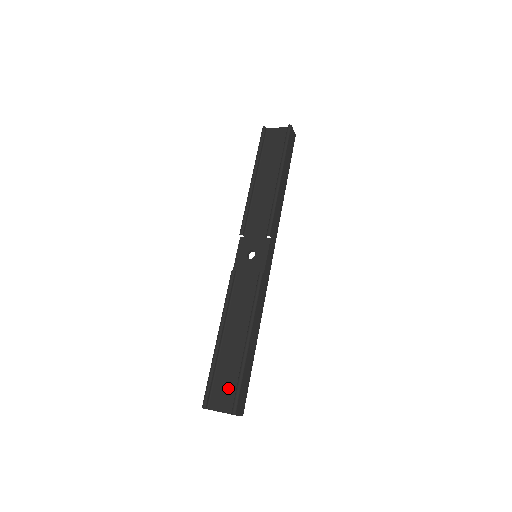
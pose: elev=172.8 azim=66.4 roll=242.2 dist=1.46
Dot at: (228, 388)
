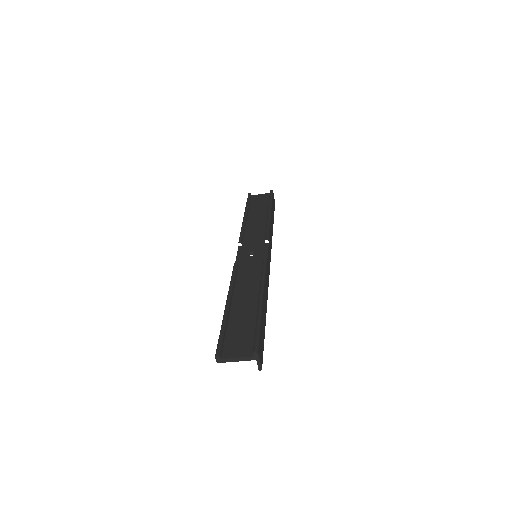
Dot at: (244, 338)
